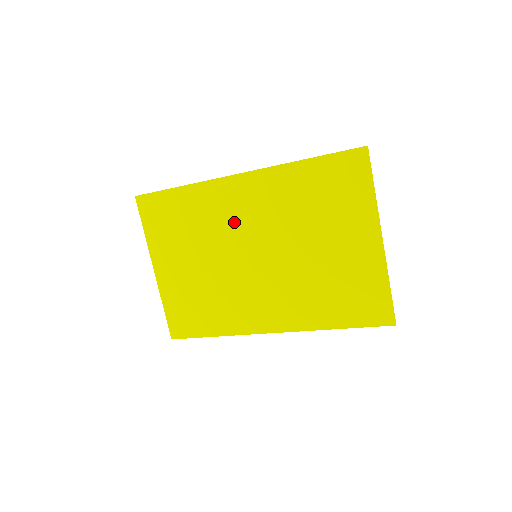
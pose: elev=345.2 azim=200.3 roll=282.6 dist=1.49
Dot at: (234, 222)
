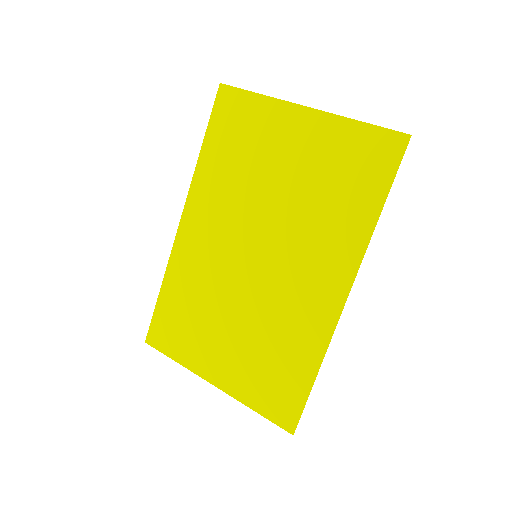
Dot at: (215, 256)
